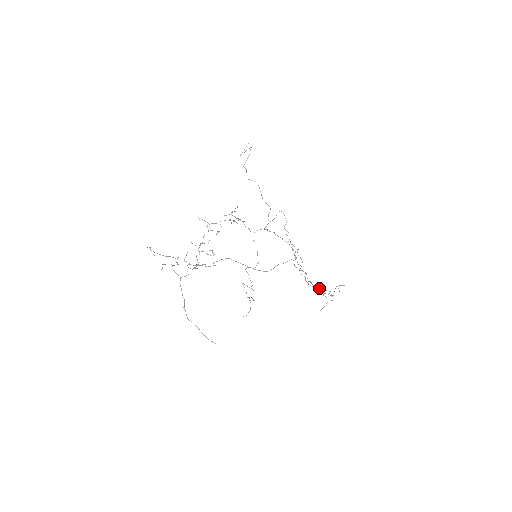
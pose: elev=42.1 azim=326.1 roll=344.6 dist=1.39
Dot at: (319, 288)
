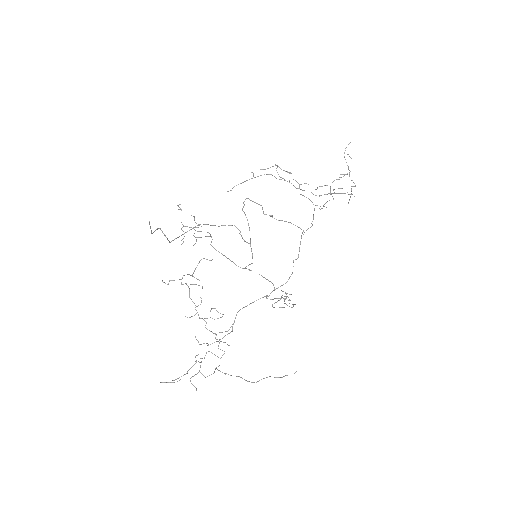
Dot at: occluded
